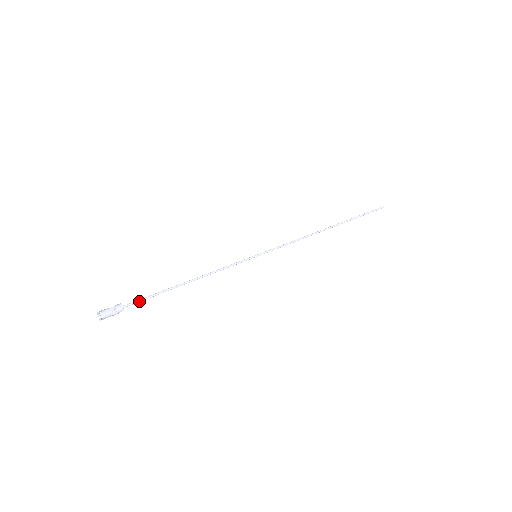
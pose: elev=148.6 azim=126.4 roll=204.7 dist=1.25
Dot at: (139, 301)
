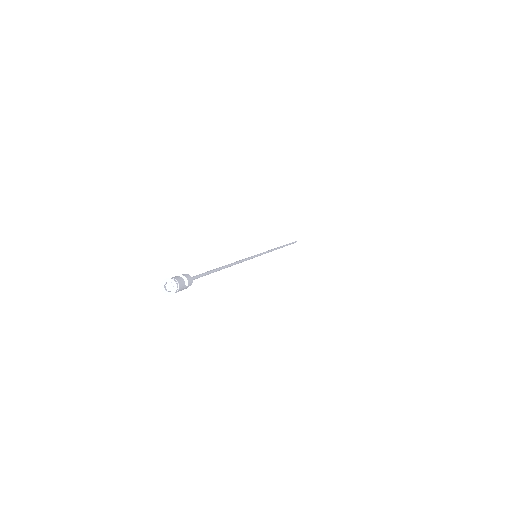
Dot at: (198, 276)
